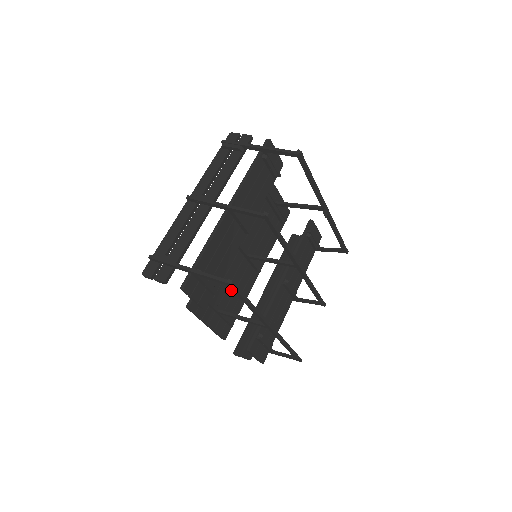
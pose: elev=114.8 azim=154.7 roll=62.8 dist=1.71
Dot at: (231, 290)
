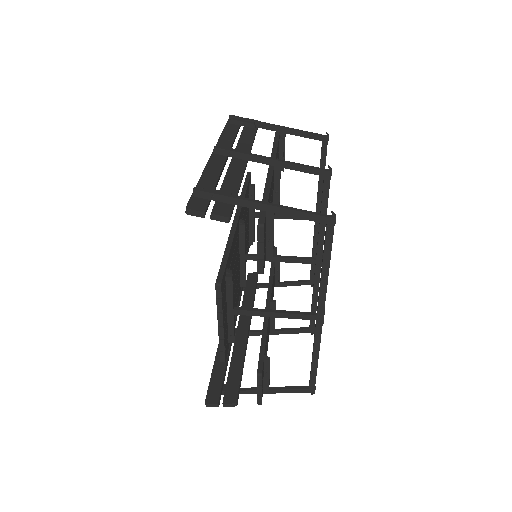
Dot at: occluded
